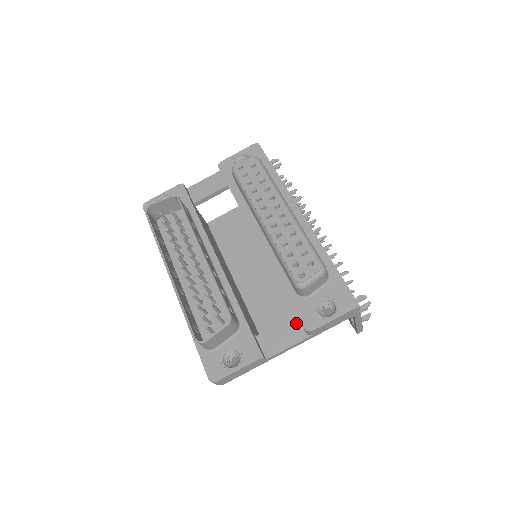
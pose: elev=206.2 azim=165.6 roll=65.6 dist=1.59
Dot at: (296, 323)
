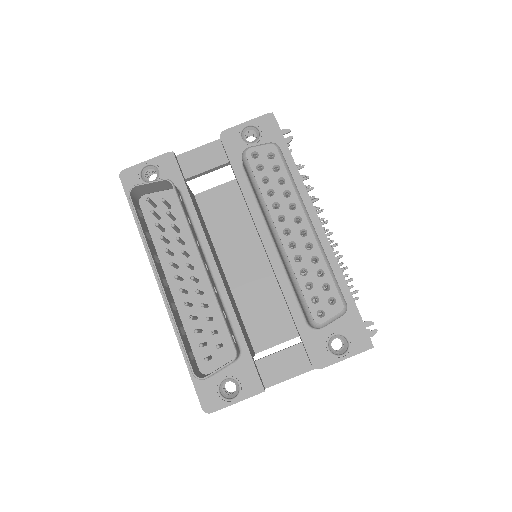
Dot at: (301, 352)
